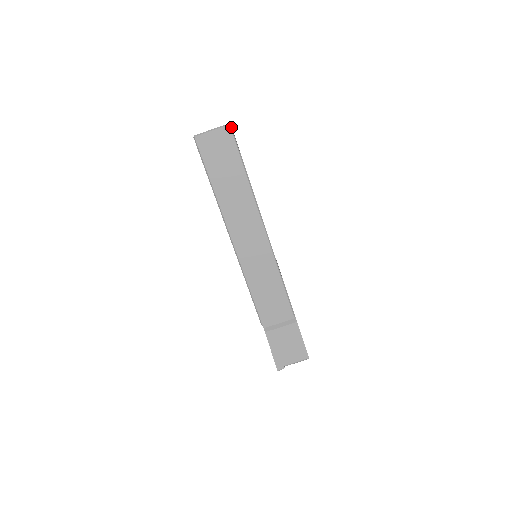
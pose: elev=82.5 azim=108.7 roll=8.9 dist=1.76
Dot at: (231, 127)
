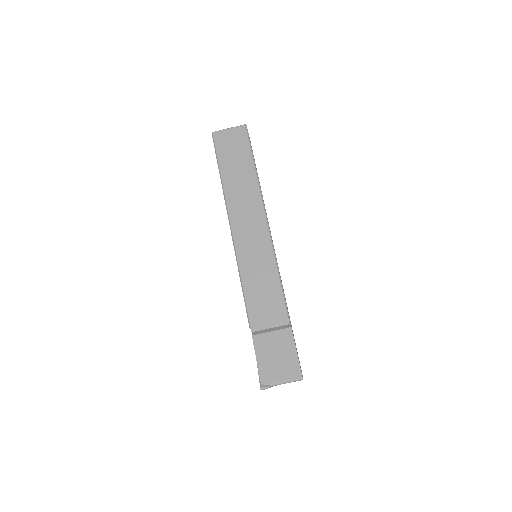
Dot at: occluded
